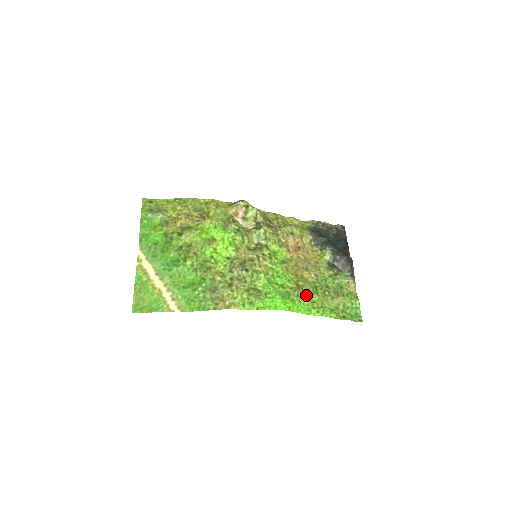
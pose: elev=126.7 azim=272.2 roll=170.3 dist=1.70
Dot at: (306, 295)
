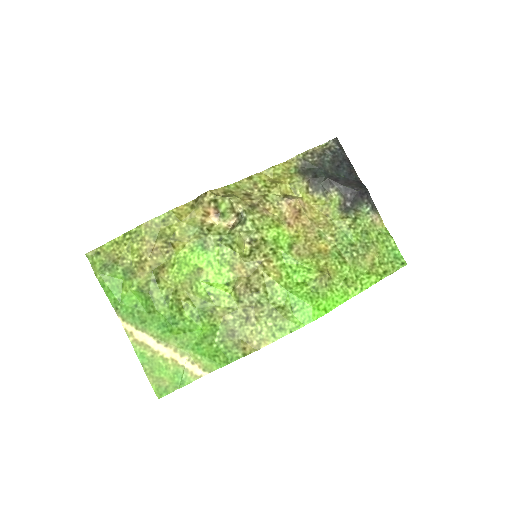
Dot at: (334, 275)
